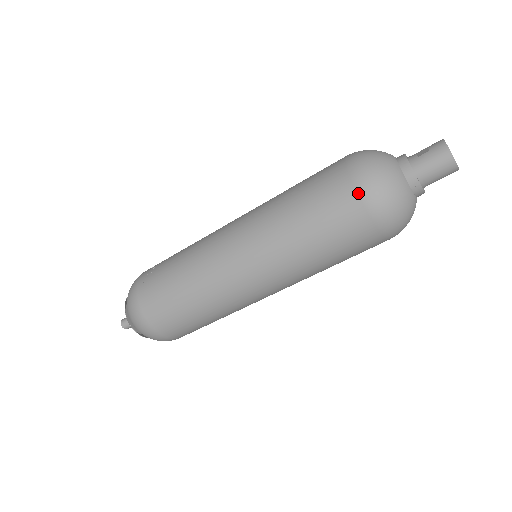
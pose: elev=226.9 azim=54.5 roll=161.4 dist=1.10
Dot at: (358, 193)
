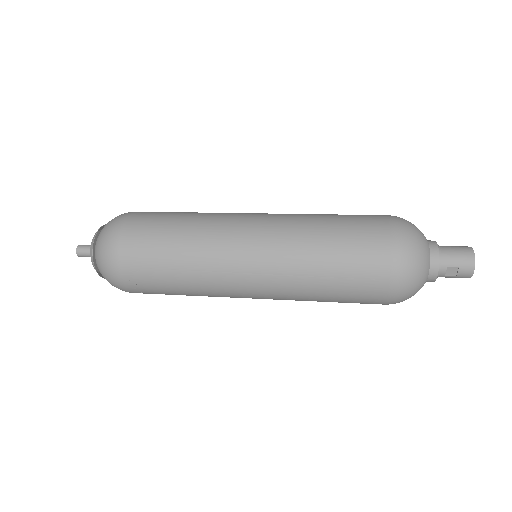
Dot at: occluded
